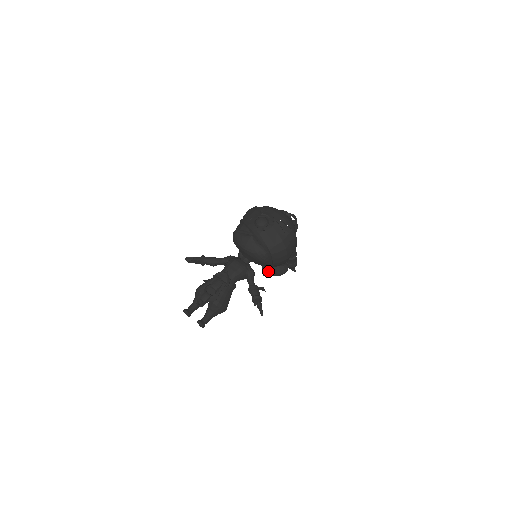
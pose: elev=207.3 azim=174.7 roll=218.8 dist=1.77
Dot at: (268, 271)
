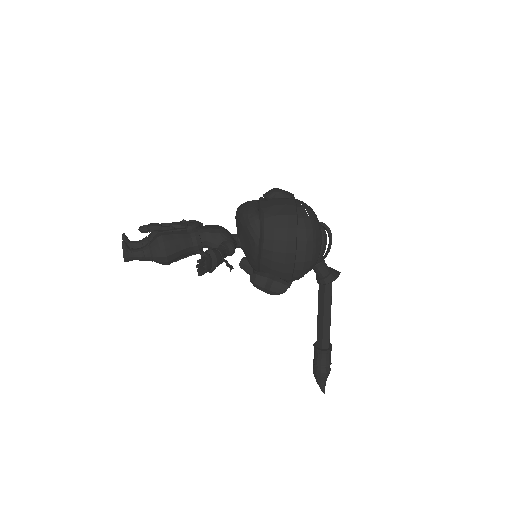
Dot at: (258, 274)
